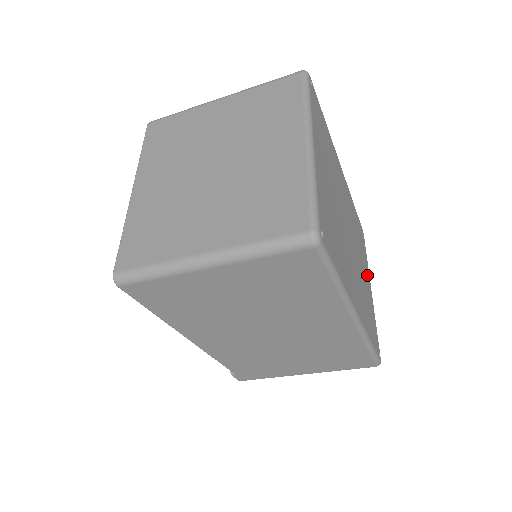
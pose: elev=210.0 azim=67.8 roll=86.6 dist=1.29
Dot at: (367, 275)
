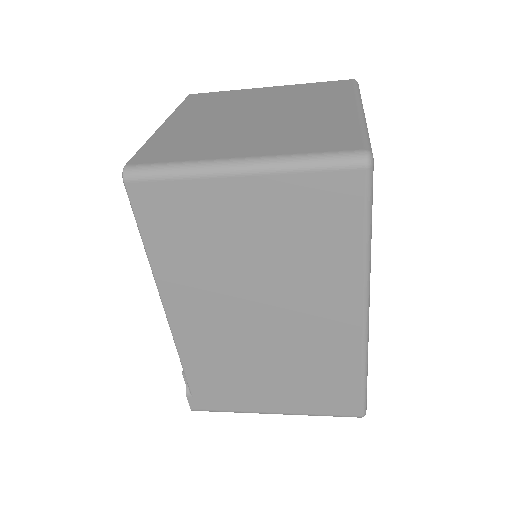
Dot at: occluded
